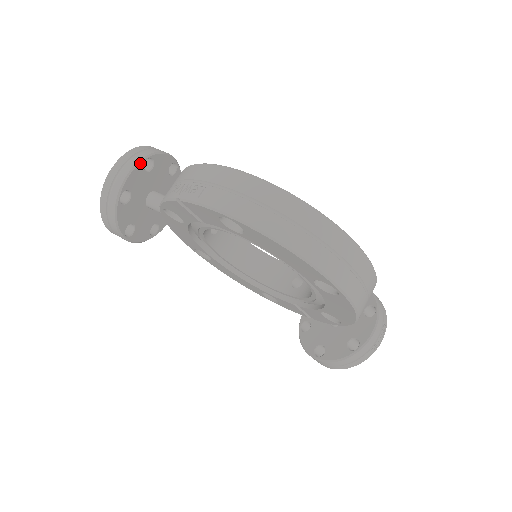
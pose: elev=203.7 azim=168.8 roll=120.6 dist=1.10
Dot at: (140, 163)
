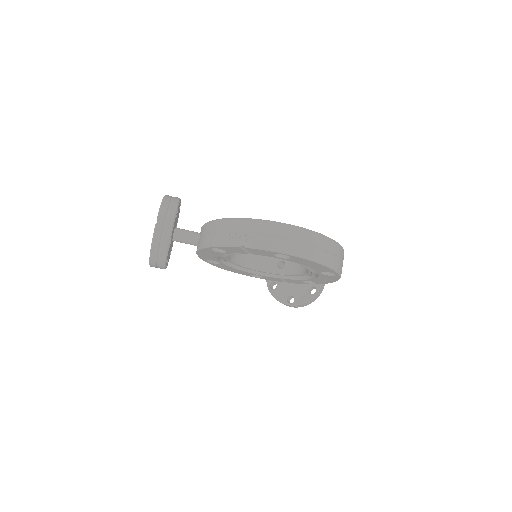
Dot at: occluded
